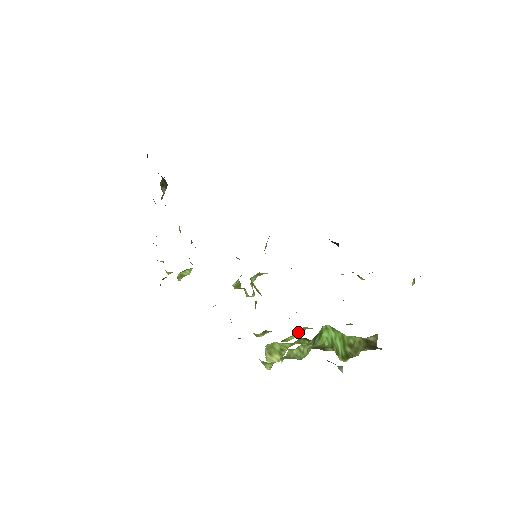
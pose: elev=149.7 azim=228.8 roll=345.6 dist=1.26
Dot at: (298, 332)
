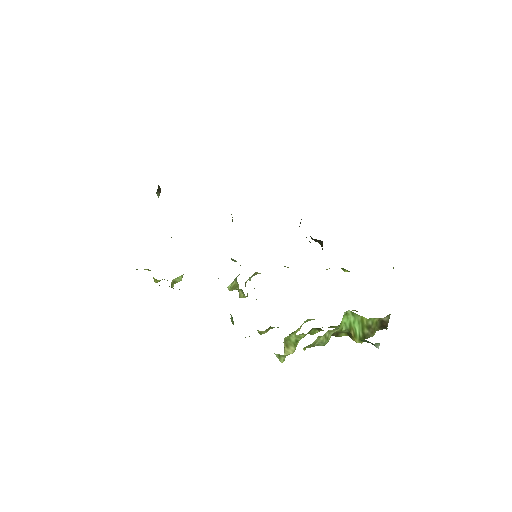
Dot at: (302, 324)
